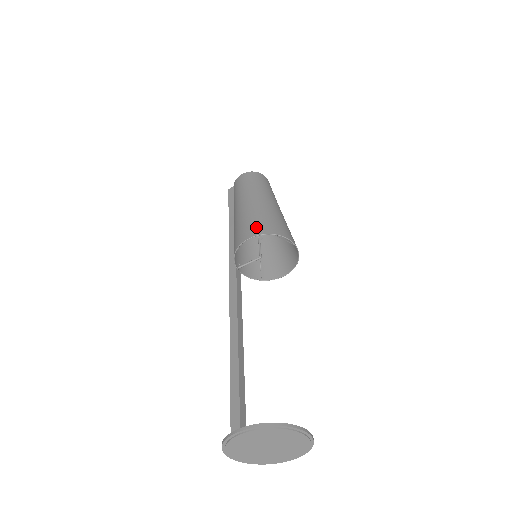
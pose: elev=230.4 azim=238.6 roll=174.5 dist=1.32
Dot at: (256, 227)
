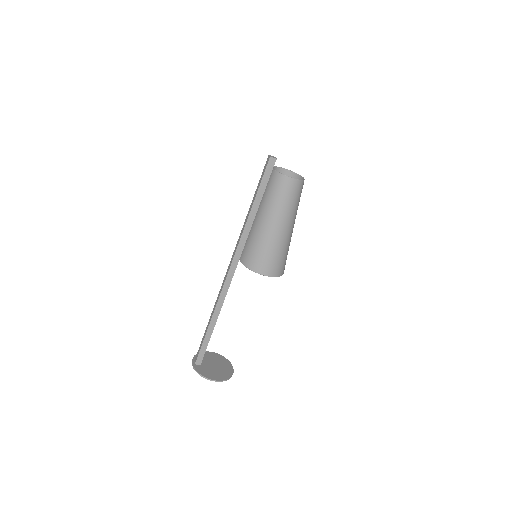
Dot at: (274, 268)
